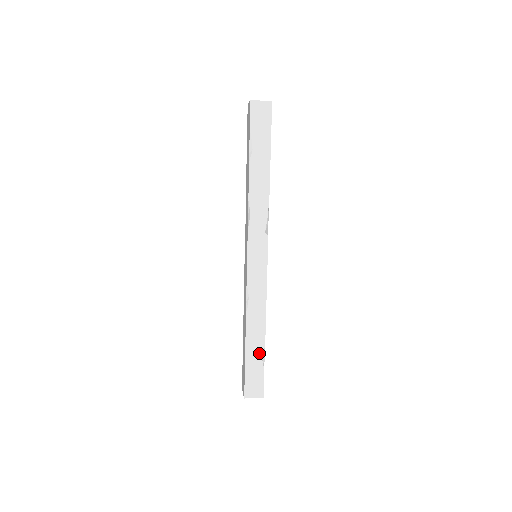
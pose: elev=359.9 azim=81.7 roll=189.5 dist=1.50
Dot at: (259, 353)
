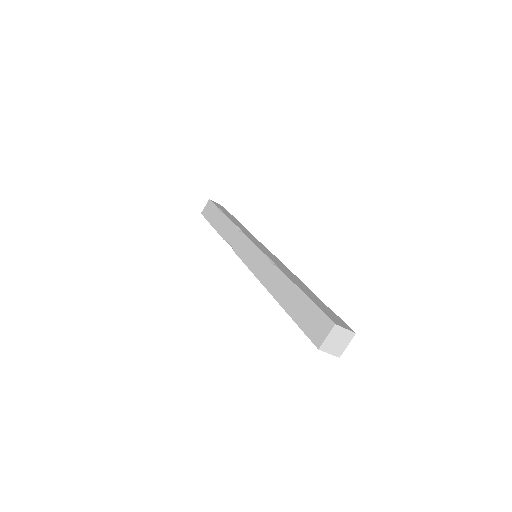
Dot at: (315, 297)
